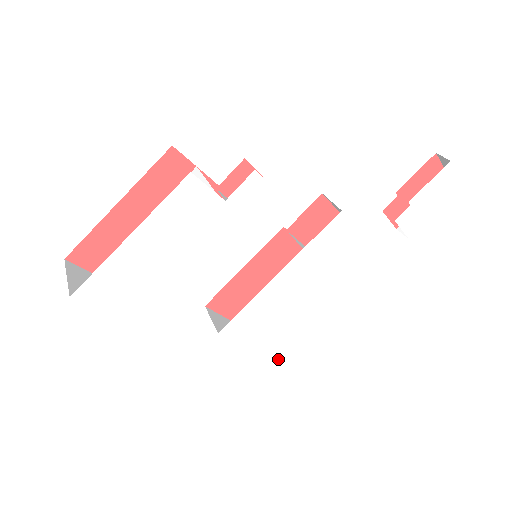
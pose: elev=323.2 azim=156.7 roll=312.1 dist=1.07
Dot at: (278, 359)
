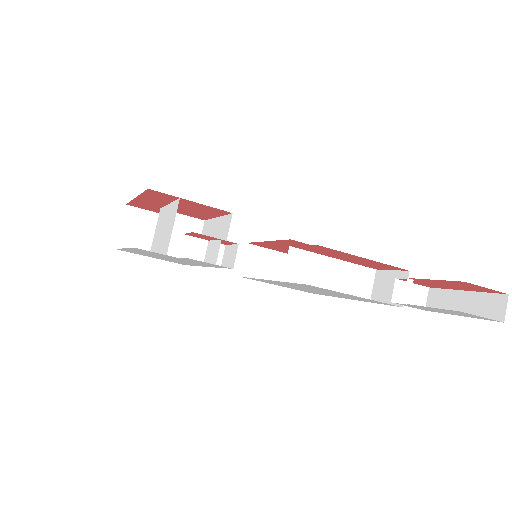
Dot at: occluded
